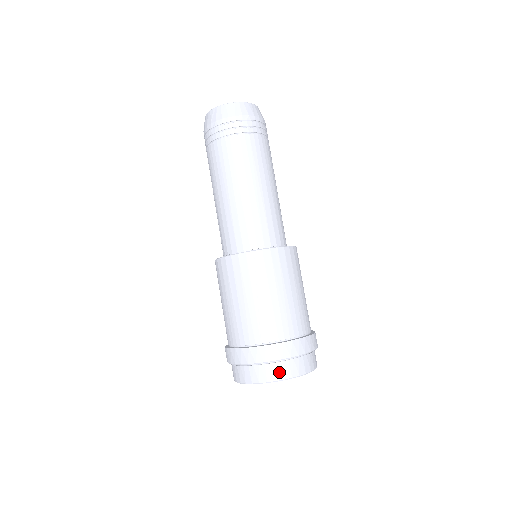
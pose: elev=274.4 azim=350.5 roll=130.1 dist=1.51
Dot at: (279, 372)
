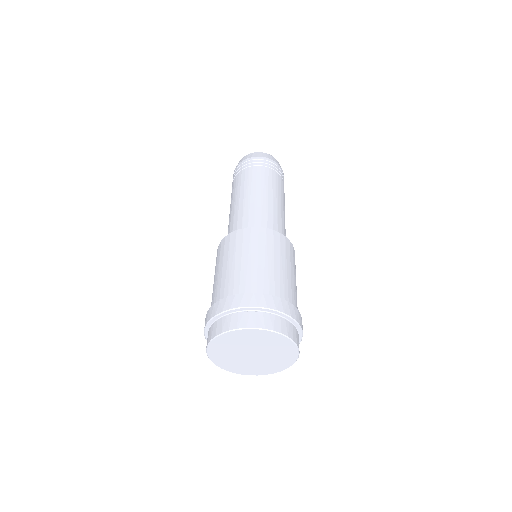
Dot at: (270, 322)
